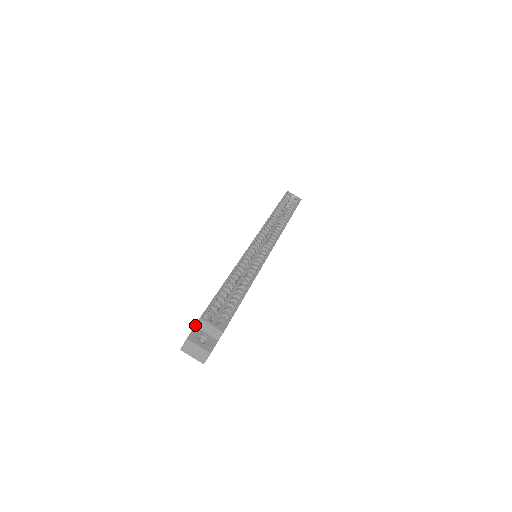
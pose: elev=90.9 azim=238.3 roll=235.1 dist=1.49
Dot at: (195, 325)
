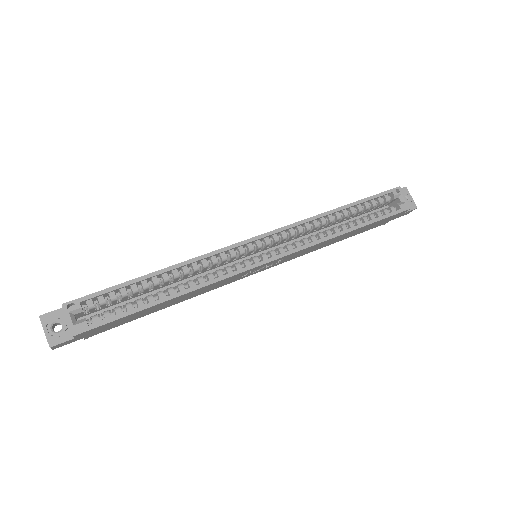
Dot at: occluded
